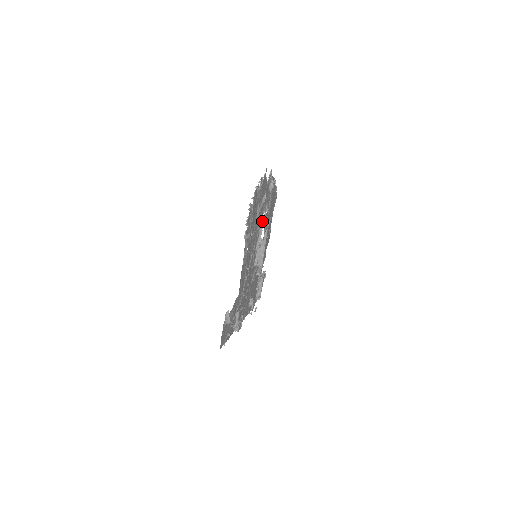
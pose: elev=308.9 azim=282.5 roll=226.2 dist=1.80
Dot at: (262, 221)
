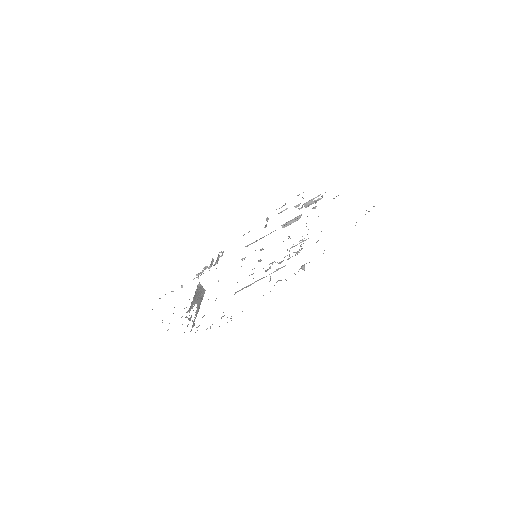
Dot at: occluded
